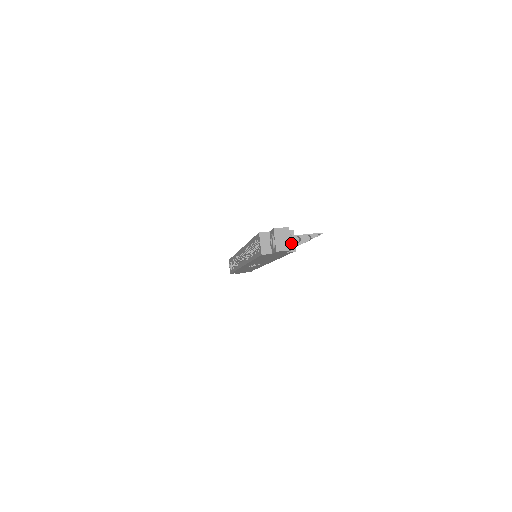
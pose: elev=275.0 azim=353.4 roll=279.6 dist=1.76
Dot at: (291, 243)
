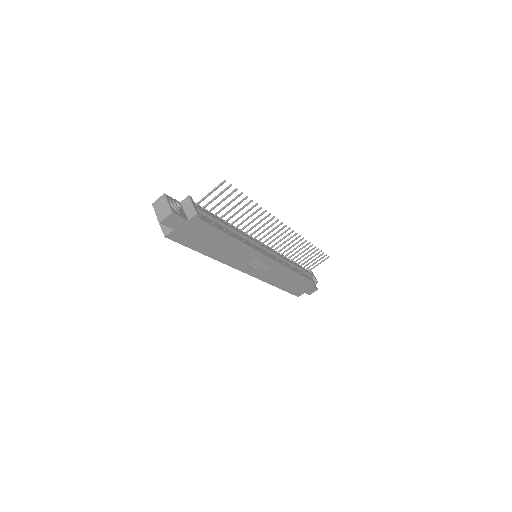
Dot at: (173, 207)
